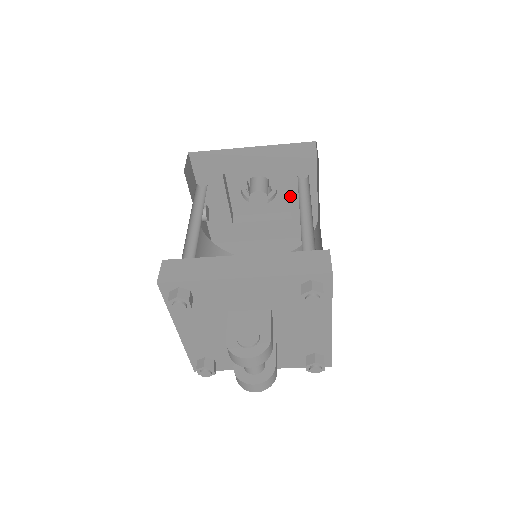
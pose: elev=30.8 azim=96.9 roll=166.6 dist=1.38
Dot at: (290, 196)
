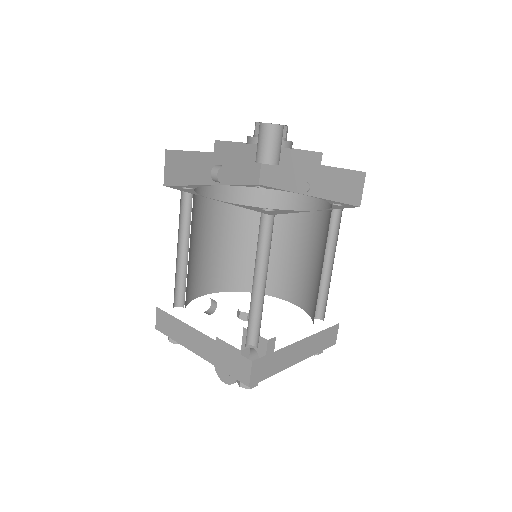
Dot at: occluded
